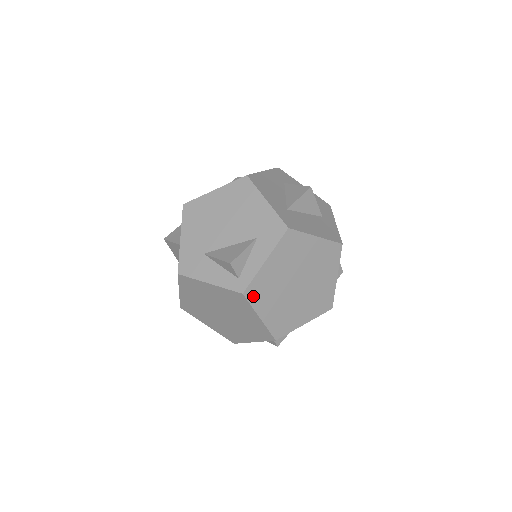
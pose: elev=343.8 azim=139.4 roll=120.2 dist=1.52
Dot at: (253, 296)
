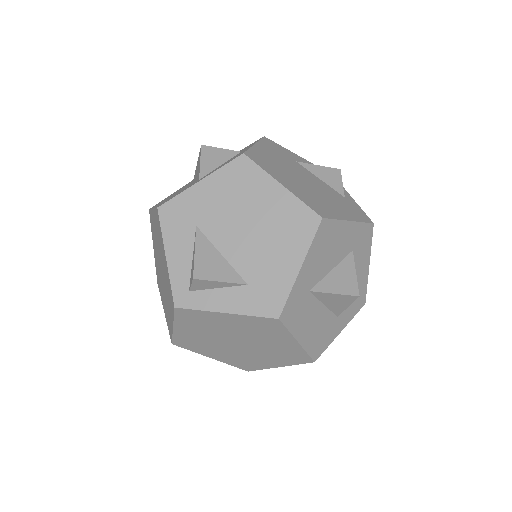
Dot at: (184, 315)
